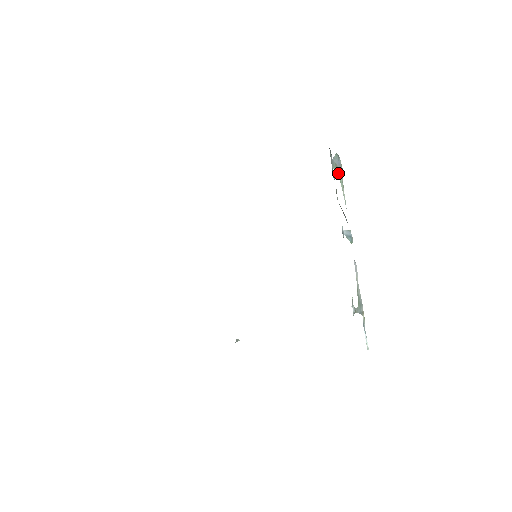
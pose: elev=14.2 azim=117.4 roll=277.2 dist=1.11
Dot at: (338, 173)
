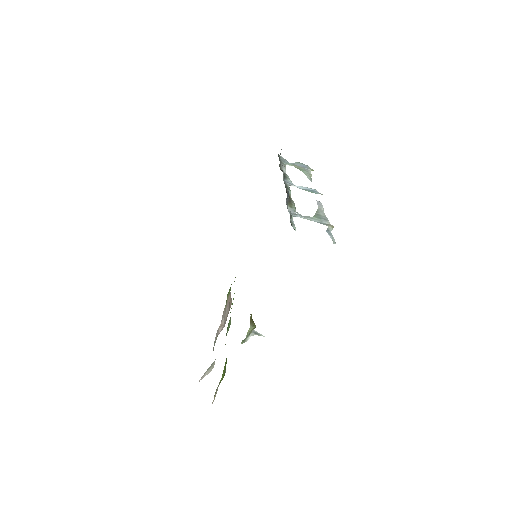
Dot at: (300, 169)
